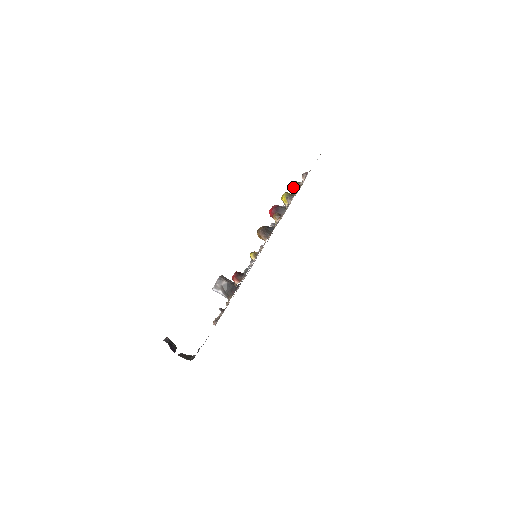
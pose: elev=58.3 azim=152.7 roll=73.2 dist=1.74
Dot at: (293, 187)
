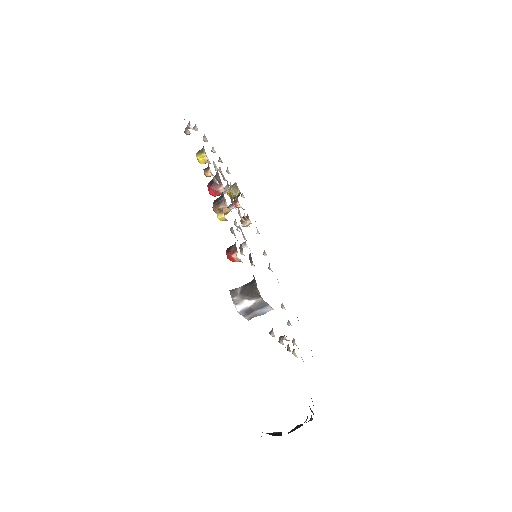
Dot at: (231, 190)
